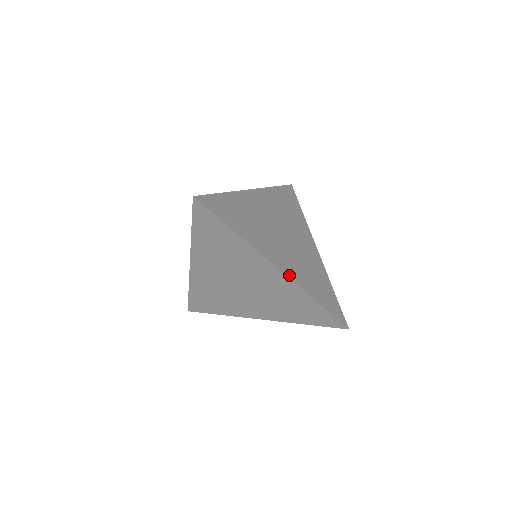
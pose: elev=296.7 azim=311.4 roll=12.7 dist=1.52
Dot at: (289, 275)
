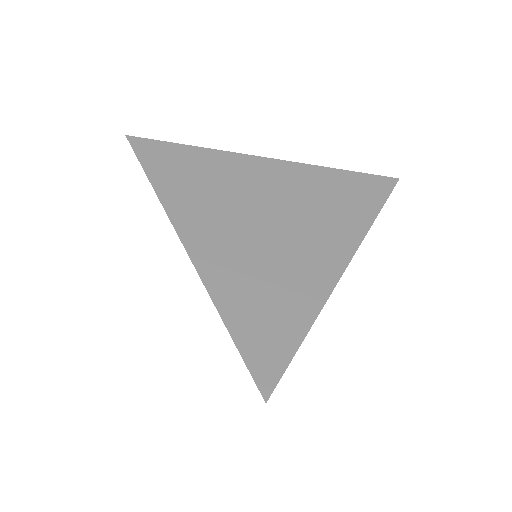
Dot at: (202, 266)
